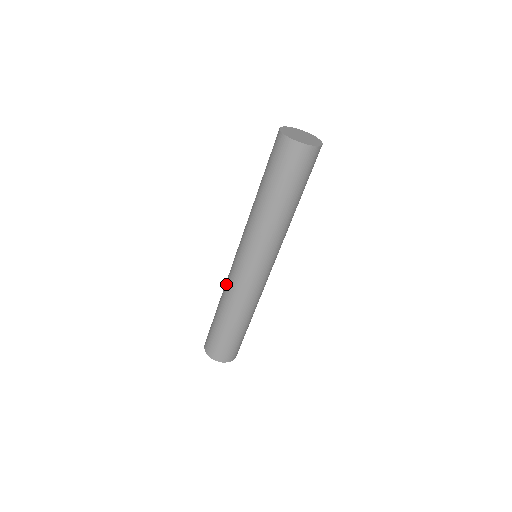
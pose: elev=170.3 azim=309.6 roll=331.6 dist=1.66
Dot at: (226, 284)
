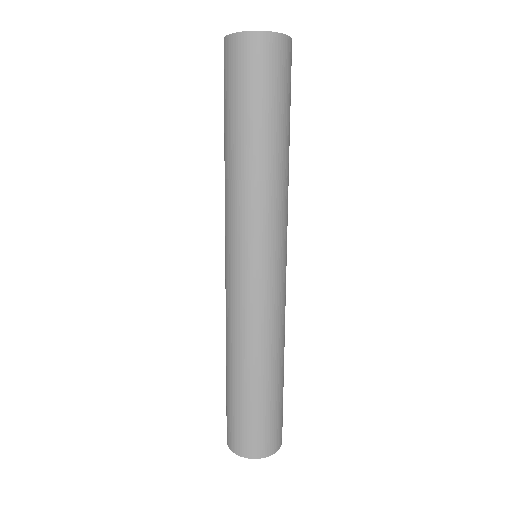
Dot at: (227, 320)
